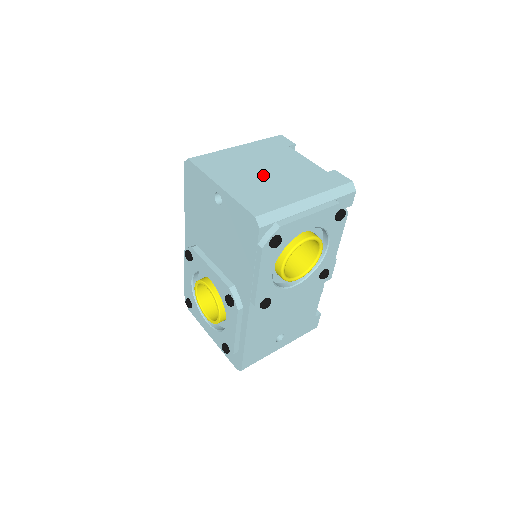
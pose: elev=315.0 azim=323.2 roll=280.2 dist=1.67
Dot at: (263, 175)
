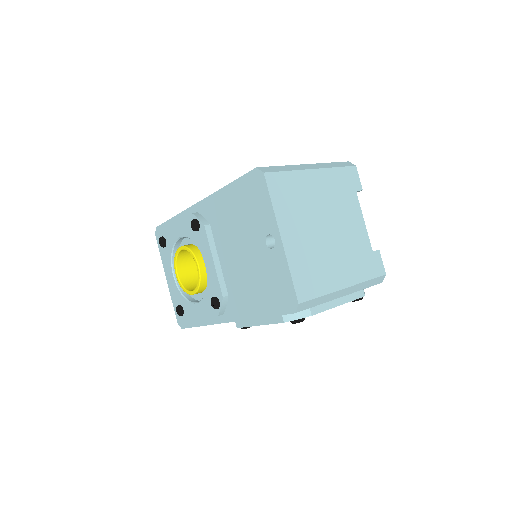
Dot at: (322, 235)
